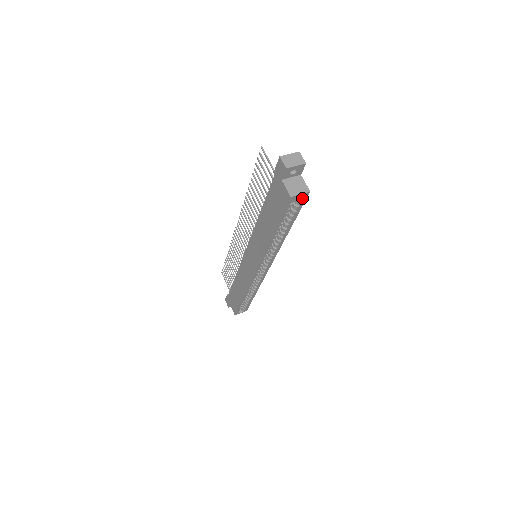
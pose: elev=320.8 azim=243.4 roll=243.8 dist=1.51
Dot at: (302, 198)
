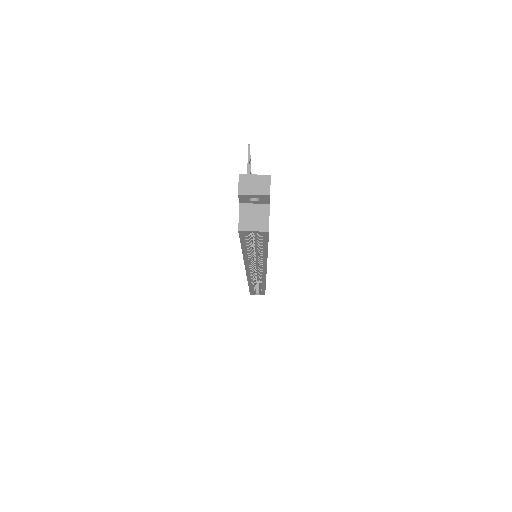
Dot at: (261, 234)
